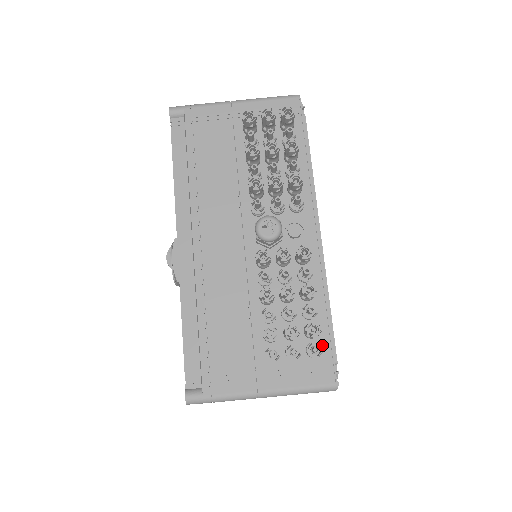
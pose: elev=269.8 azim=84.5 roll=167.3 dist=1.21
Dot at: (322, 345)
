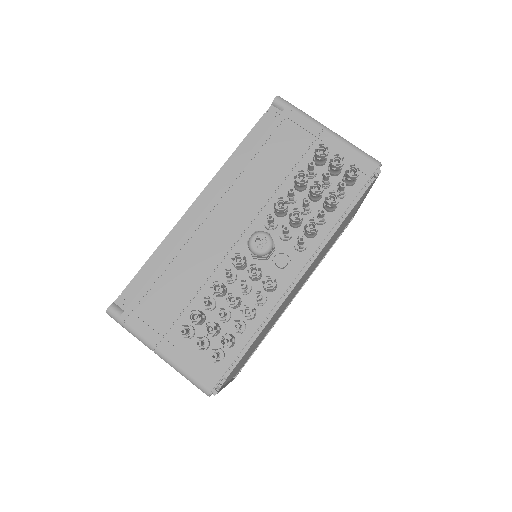
Dot at: (227, 357)
